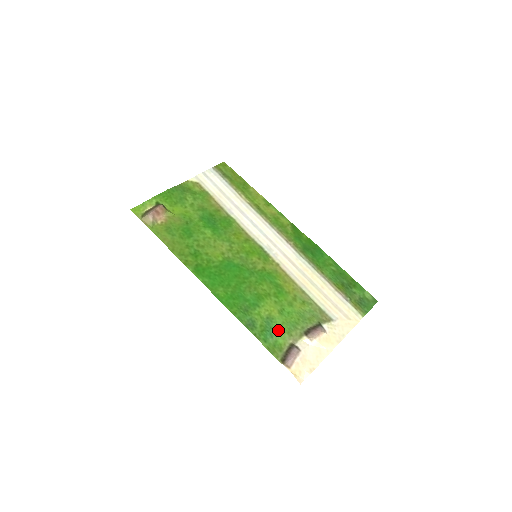
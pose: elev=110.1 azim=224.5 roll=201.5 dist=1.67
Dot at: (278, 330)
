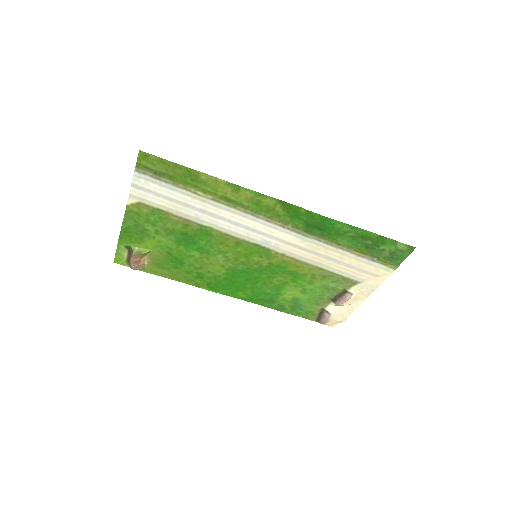
Dot at: (306, 305)
